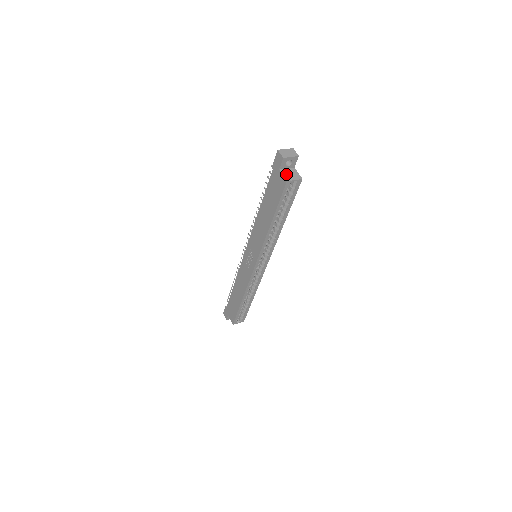
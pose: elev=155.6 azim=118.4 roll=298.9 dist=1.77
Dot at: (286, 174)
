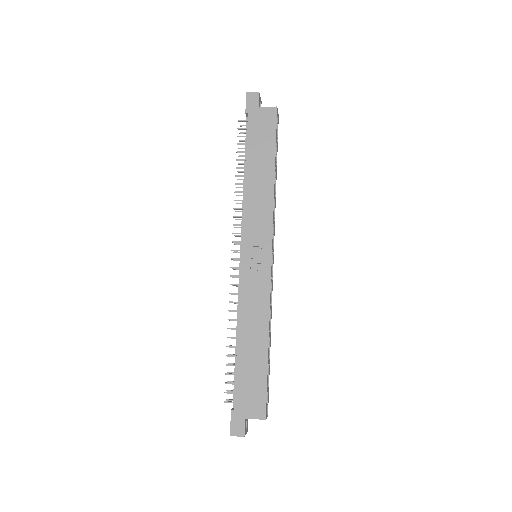
Dot at: (267, 109)
